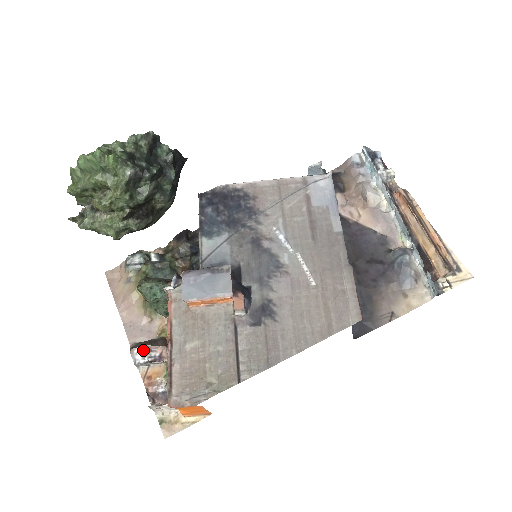
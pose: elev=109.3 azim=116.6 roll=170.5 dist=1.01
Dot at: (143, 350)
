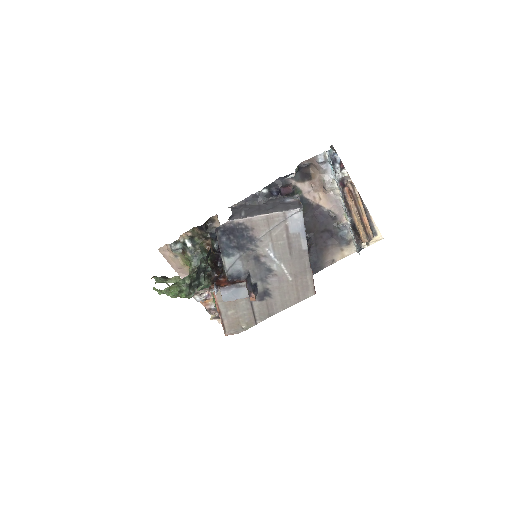
Dot at: (199, 295)
